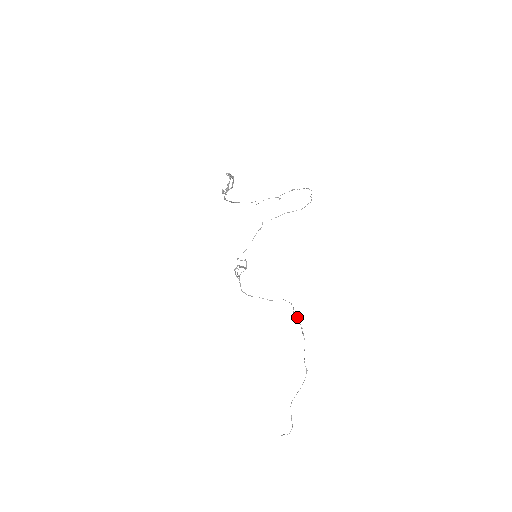
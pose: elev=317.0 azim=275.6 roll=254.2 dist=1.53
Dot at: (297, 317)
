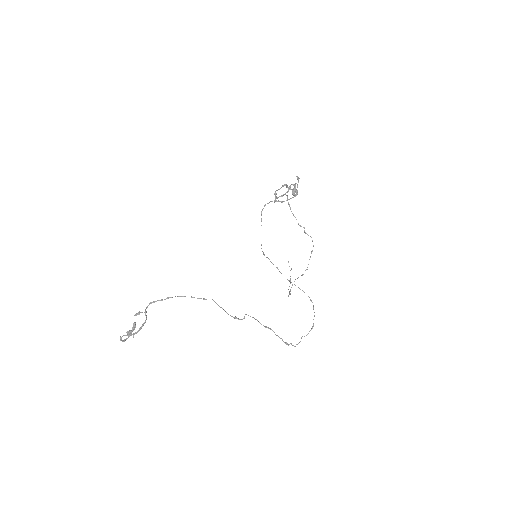
Dot at: (290, 289)
